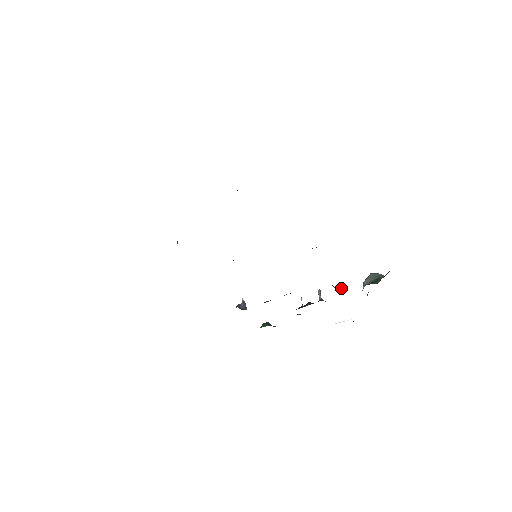
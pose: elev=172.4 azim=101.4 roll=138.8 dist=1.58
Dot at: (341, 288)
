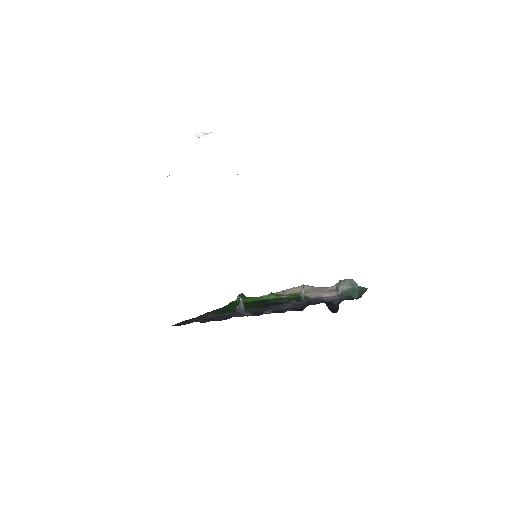
Dot at: (333, 308)
